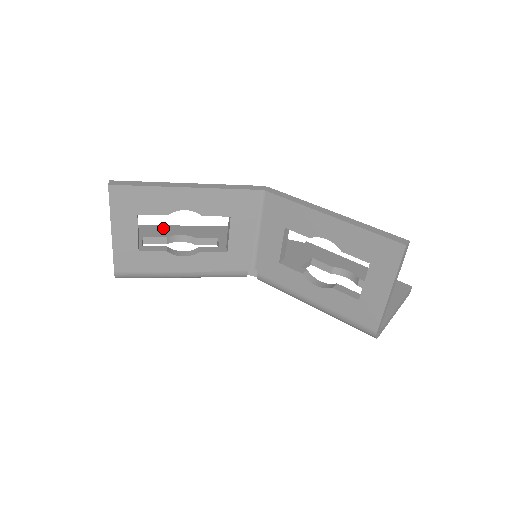
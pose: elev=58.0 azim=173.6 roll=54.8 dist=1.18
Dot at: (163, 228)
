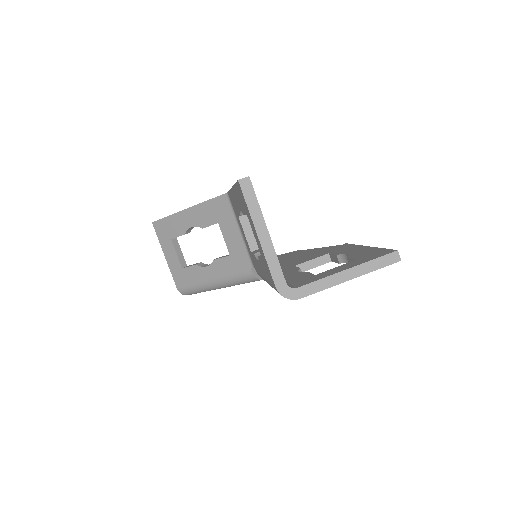
Dot at: occluded
